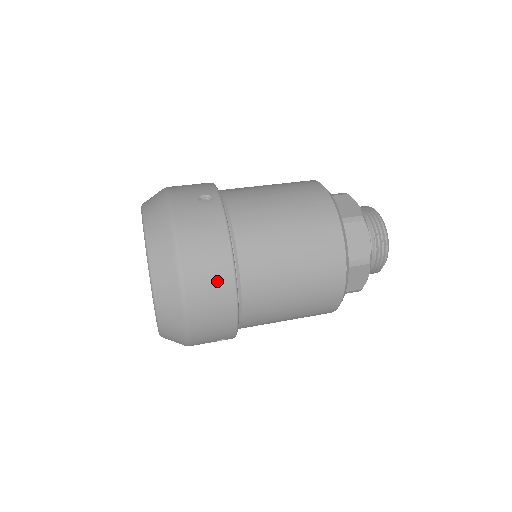
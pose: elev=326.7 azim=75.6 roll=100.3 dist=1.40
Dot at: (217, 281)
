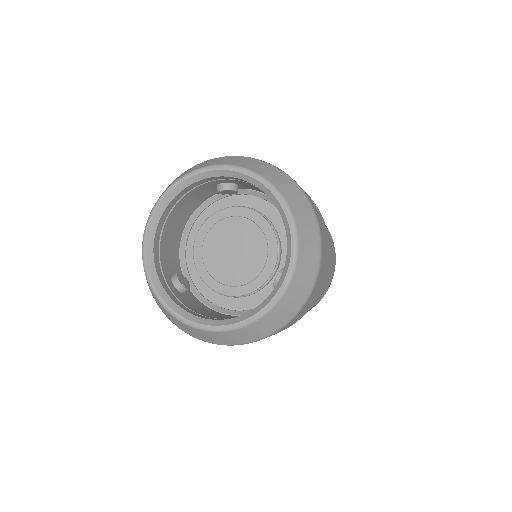
Dot at: (318, 291)
